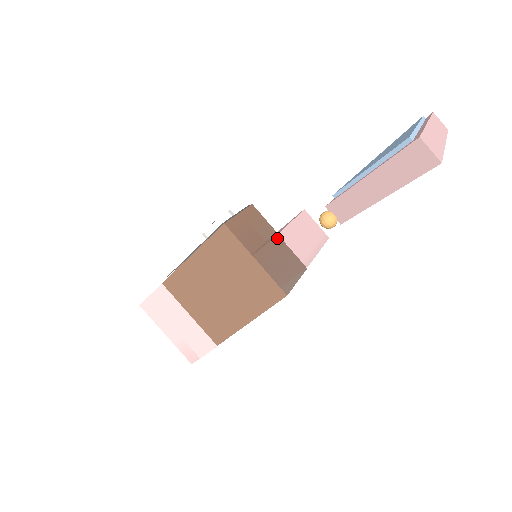
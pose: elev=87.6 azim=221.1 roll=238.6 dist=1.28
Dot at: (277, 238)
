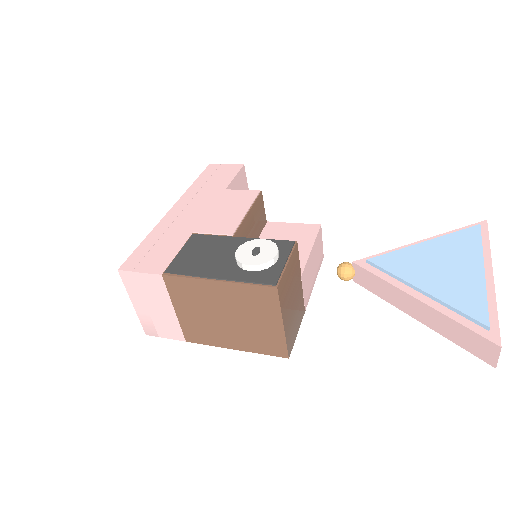
Dot at: (300, 282)
